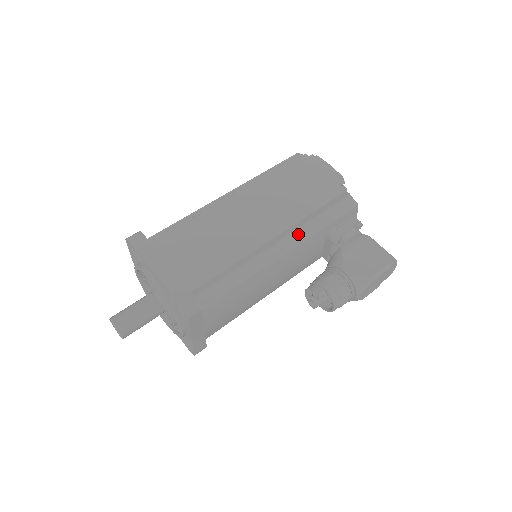
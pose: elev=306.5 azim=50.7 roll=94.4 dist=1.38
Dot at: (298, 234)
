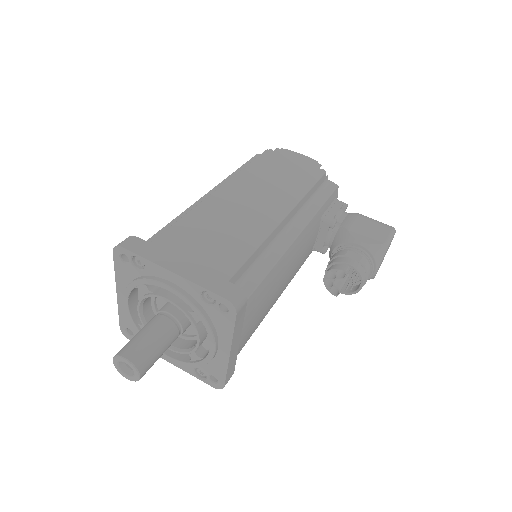
Dot at: (300, 216)
